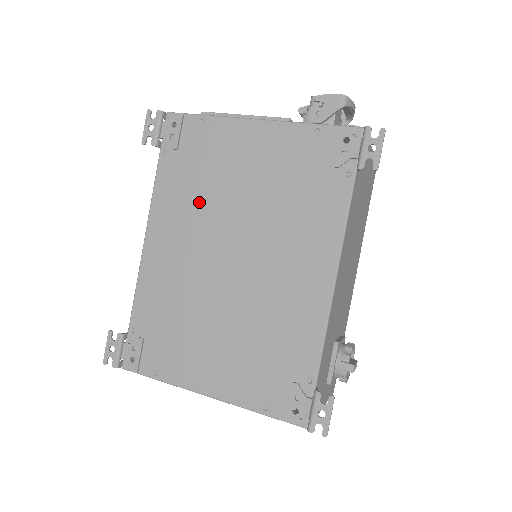
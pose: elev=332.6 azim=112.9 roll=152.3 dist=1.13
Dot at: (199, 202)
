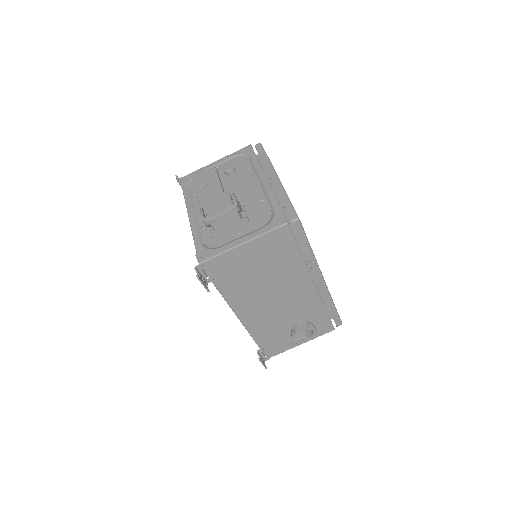
Dot at: occluded
